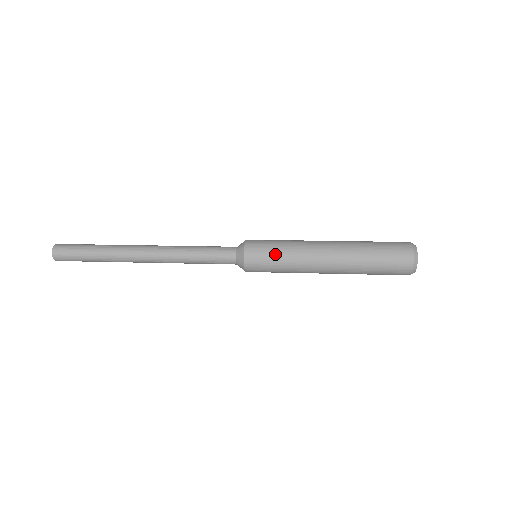
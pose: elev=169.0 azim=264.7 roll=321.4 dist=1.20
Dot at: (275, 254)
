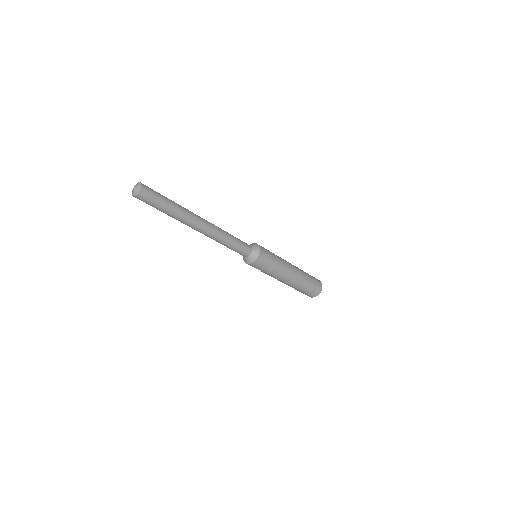
Dot at: (273, 255)
